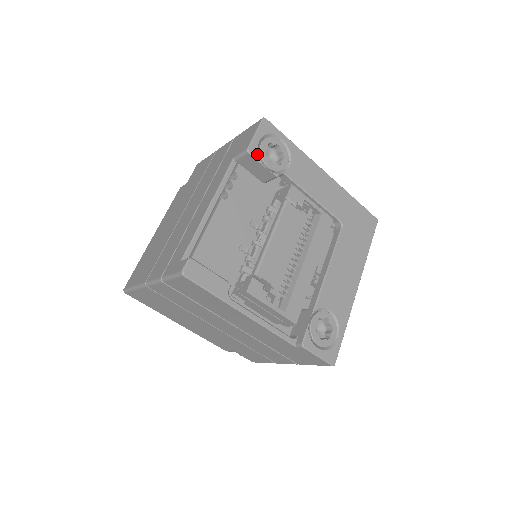
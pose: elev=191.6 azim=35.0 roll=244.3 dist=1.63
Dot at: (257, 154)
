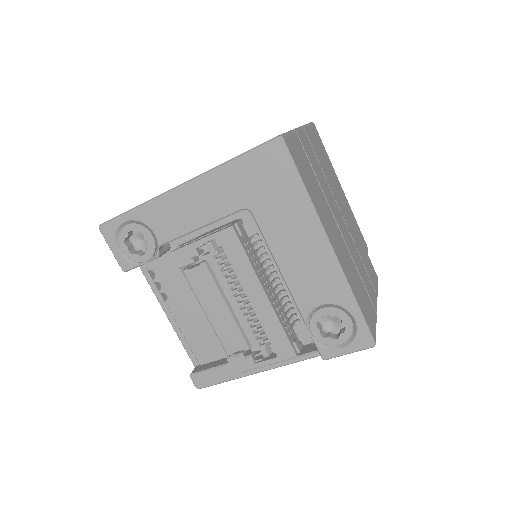
Dot at: (130, 265)
